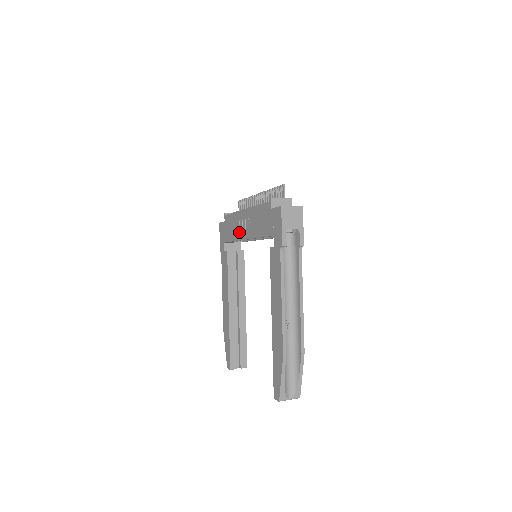
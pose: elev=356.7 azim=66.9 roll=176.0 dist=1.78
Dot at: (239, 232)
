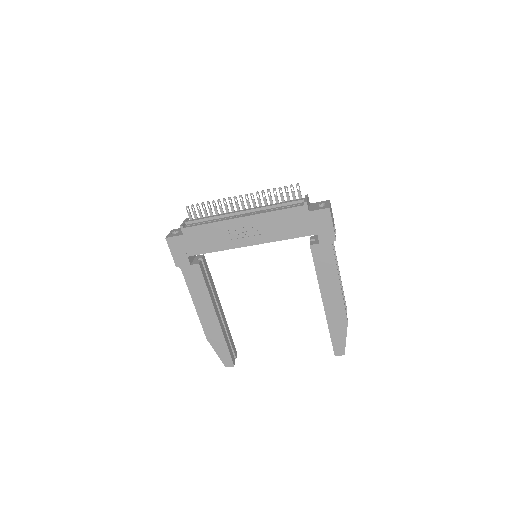
Dot at: (231, 241)
